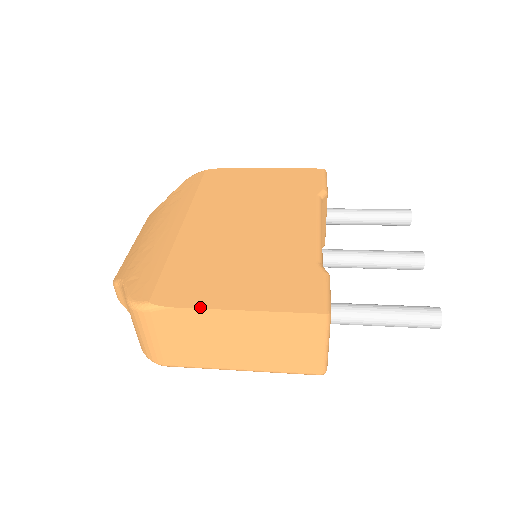
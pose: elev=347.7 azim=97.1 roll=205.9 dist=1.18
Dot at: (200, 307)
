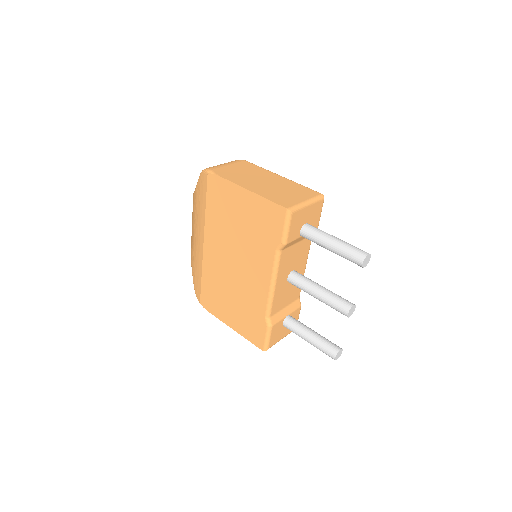
Dot at: (218, 318)
